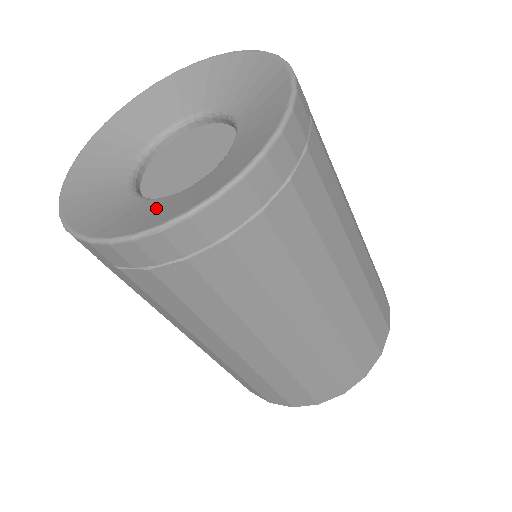
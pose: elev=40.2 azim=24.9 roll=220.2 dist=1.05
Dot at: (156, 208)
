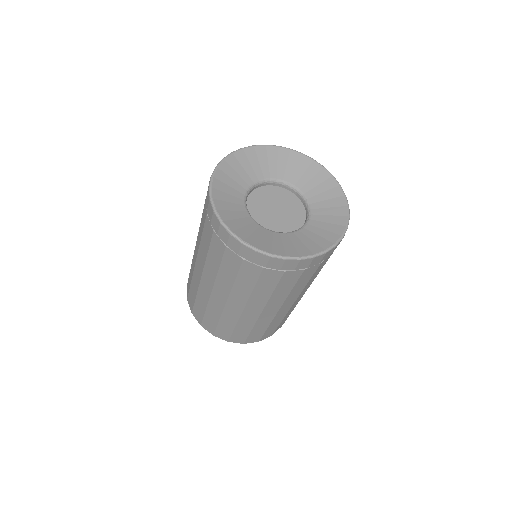
Dot at: (242, 218)
